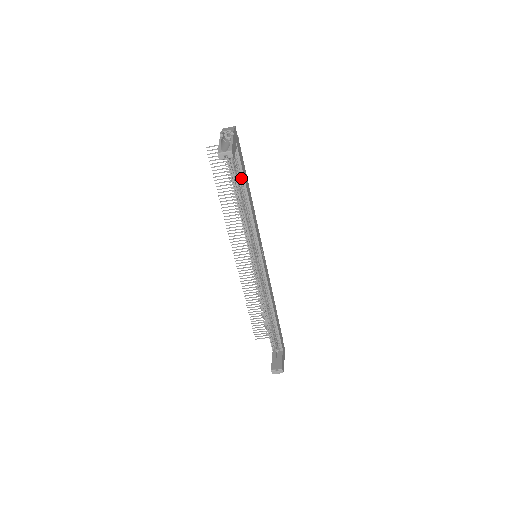
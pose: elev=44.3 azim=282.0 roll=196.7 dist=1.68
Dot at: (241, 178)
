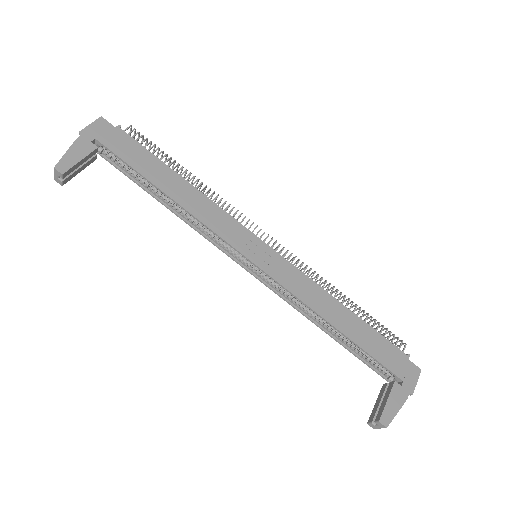
Dot at: (147, 174)
